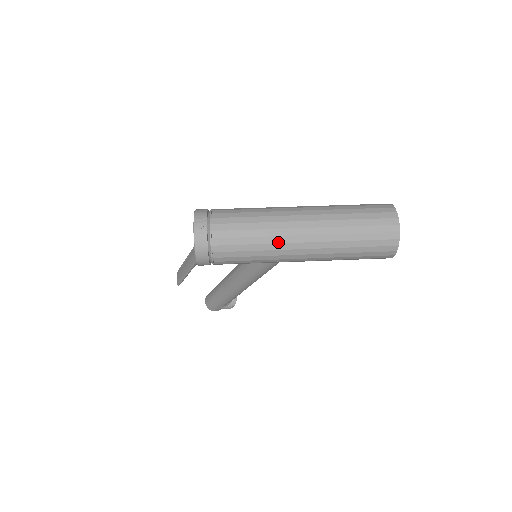
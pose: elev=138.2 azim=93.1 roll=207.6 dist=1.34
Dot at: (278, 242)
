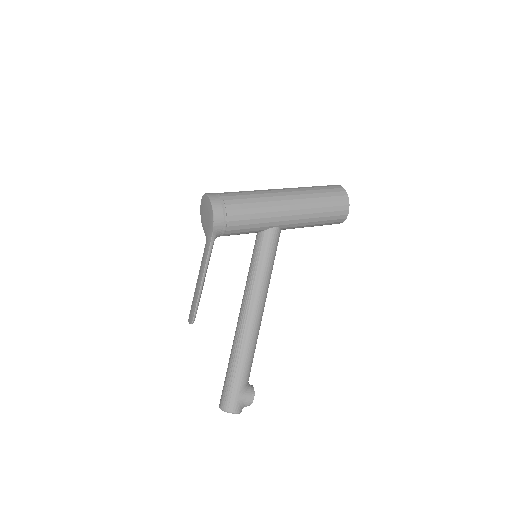
Dot at: (267, 193)
